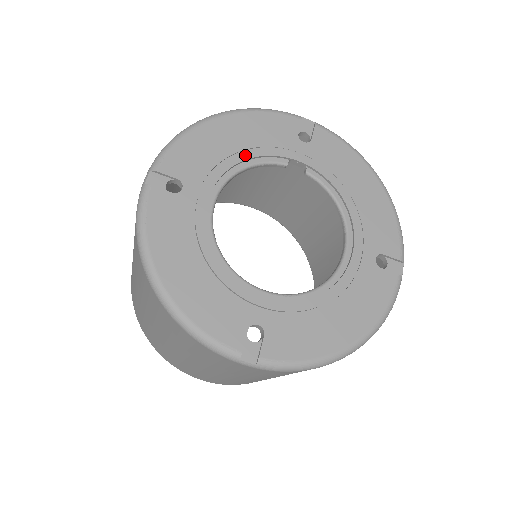
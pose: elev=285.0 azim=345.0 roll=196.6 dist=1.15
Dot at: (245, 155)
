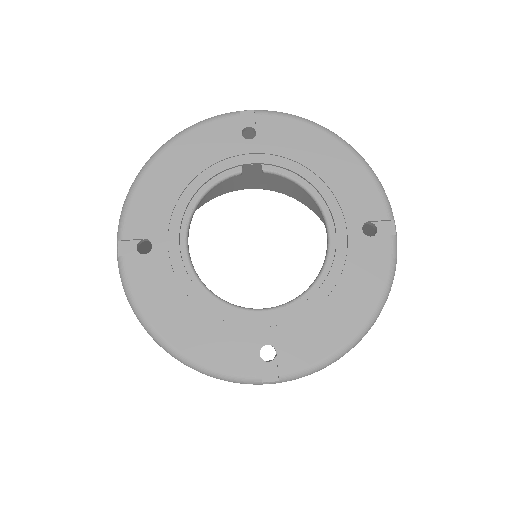
Dot at: (197, 183)
